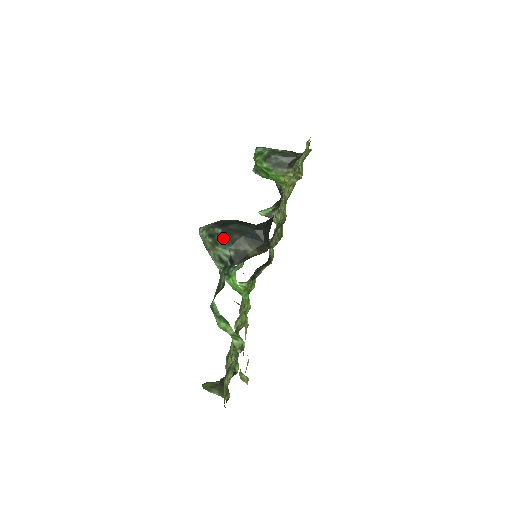
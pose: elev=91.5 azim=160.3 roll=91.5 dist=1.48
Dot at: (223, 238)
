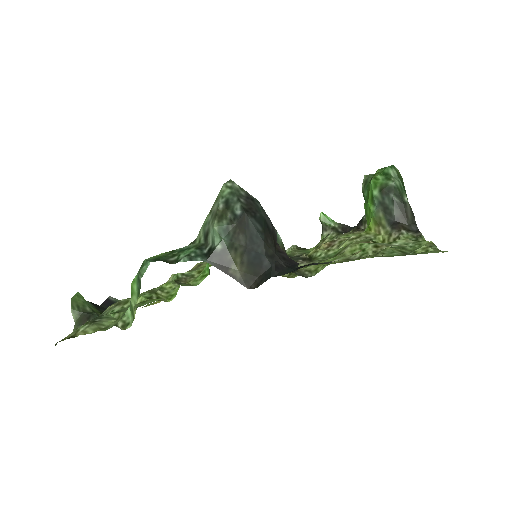
Dot at: (231, 223)
